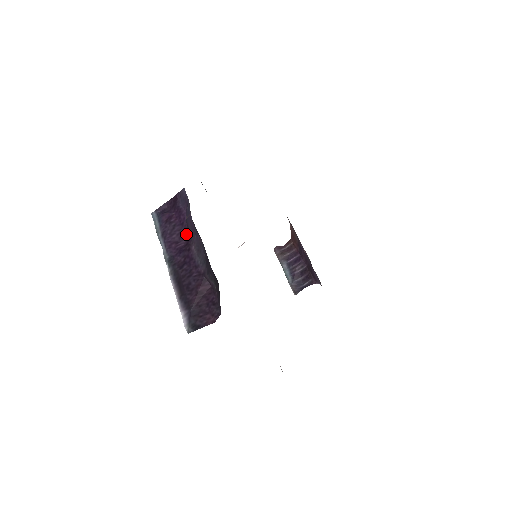
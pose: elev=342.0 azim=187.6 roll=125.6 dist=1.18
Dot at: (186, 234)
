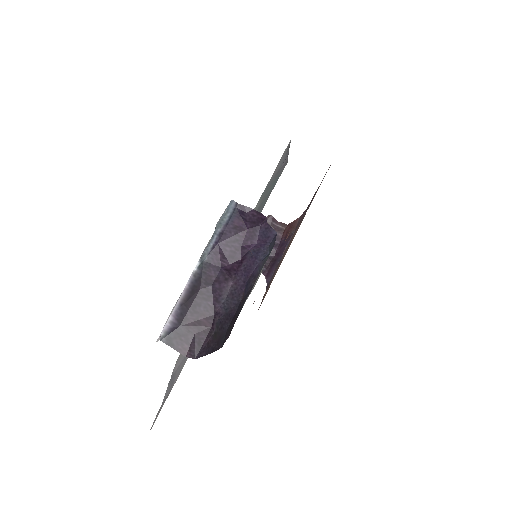
Dot at: (237, 259)
